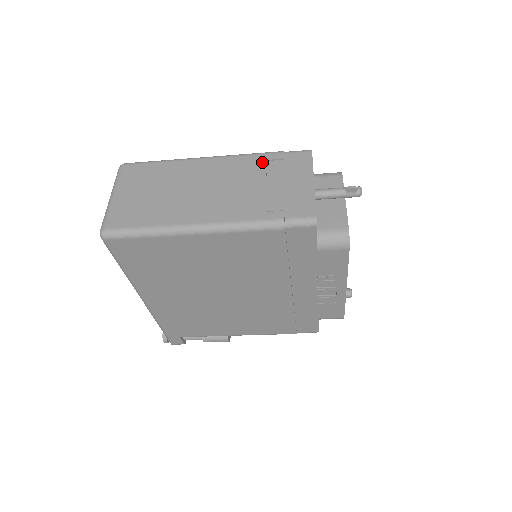
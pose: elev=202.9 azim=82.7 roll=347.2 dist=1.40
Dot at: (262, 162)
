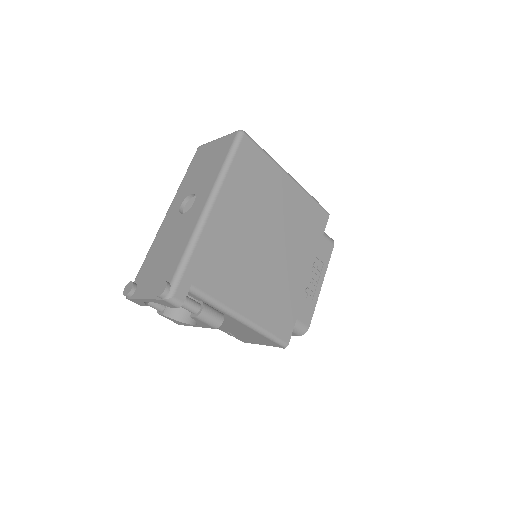
Dot at: occluded
